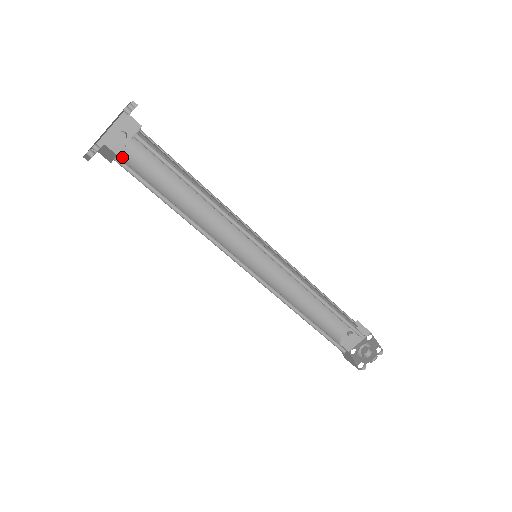
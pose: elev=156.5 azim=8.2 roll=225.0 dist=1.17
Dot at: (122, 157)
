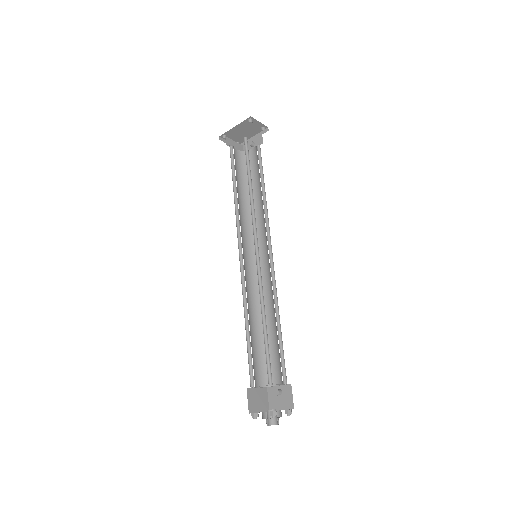
Dot at: (241, 153)
